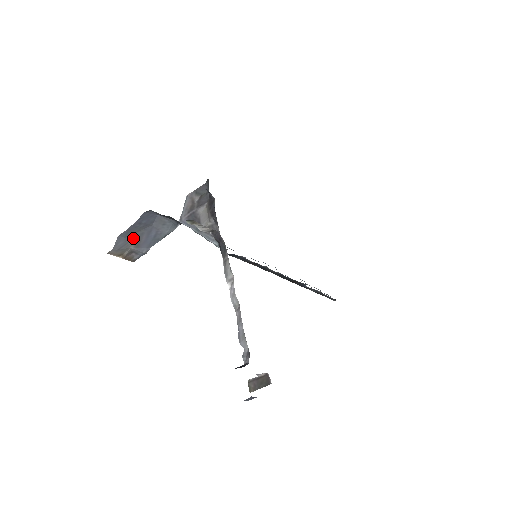
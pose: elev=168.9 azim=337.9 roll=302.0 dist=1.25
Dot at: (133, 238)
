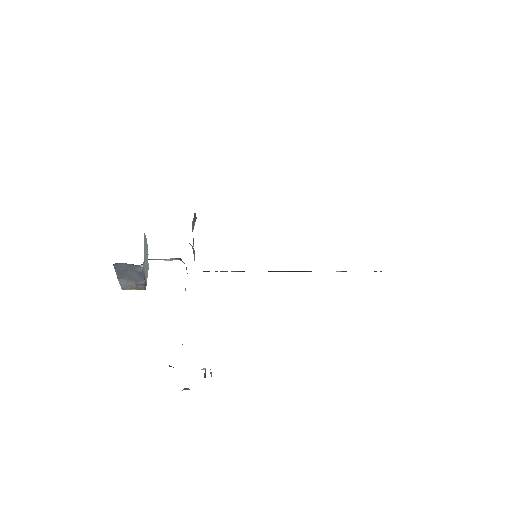
Dot at: (128, 278)
